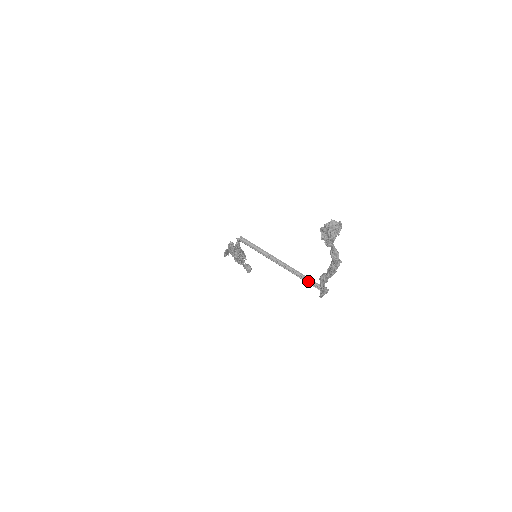
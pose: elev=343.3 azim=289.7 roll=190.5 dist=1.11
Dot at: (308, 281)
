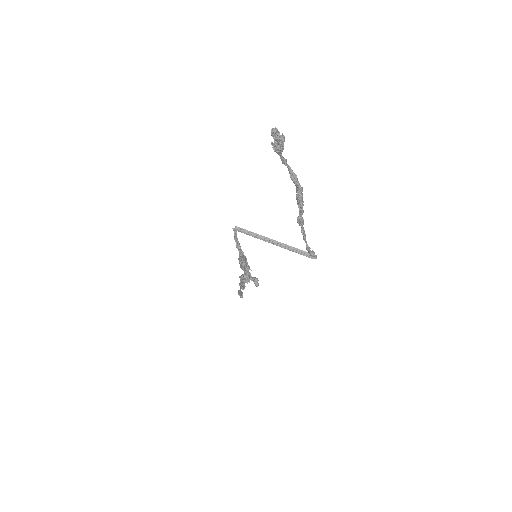
Dot at: (298, 252)
